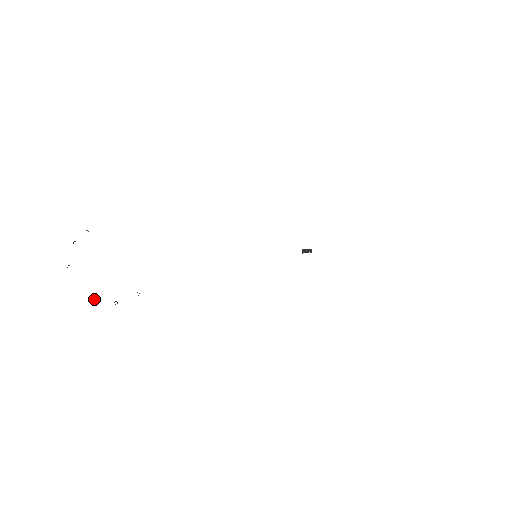
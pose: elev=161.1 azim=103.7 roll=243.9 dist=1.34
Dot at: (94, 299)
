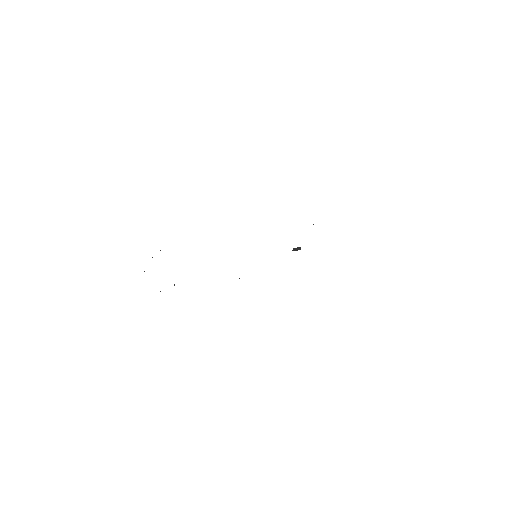
Dot at: occluded
